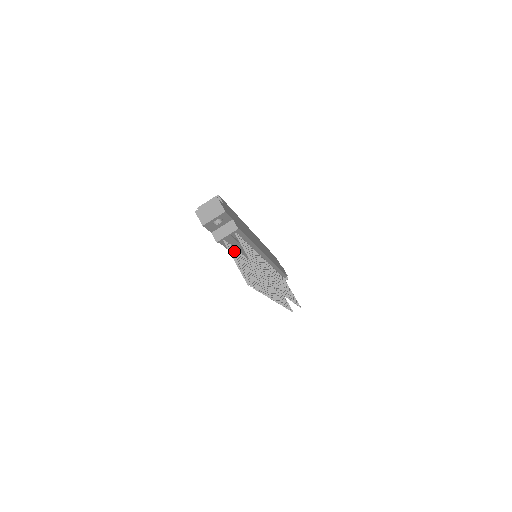
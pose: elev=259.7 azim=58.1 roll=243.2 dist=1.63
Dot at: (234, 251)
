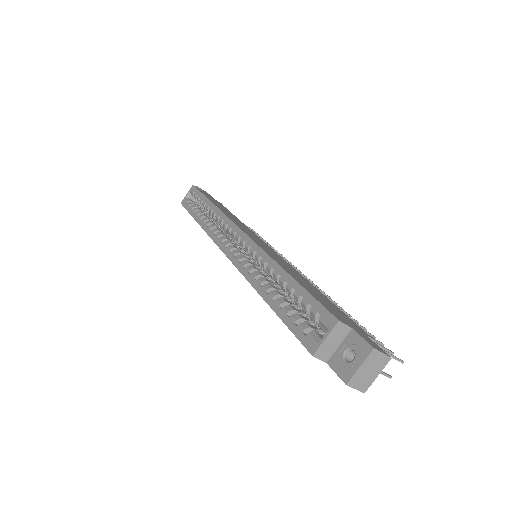
Dot at: occluded
